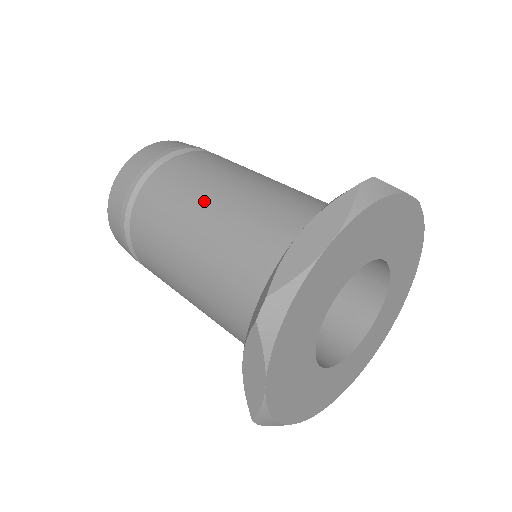
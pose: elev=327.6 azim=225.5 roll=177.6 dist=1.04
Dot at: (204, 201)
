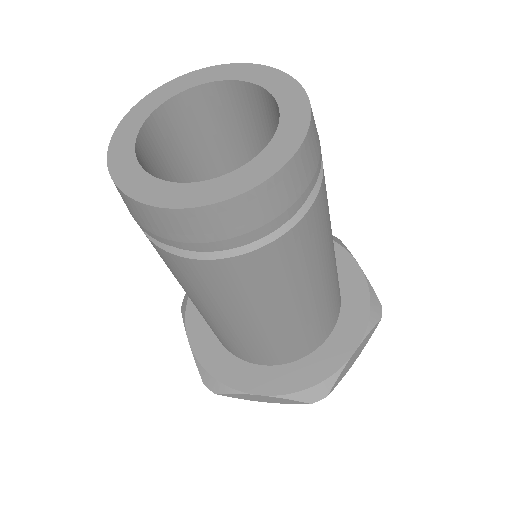
Dot at: (230, 313)
